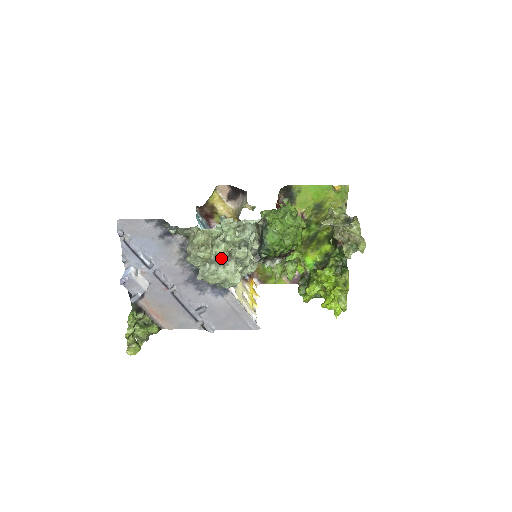
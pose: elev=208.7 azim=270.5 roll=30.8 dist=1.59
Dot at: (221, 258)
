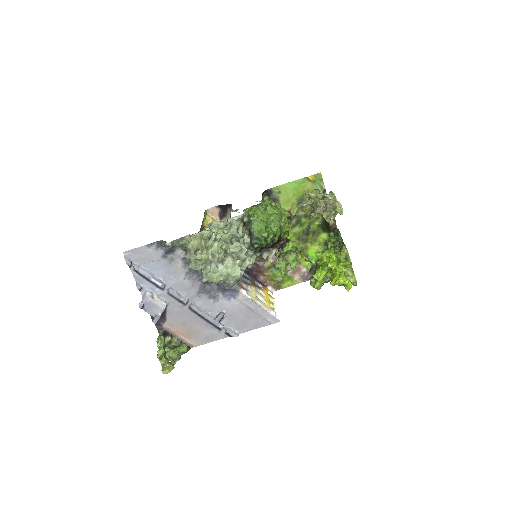
Dot at: (217, 255)
